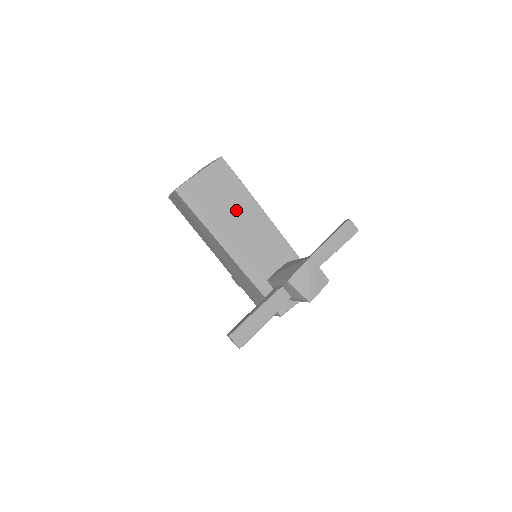
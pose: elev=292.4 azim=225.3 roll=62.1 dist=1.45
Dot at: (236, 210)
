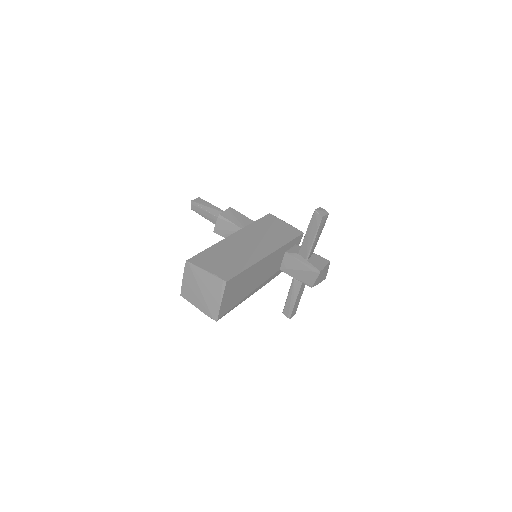
Dot at: (250, 280)
